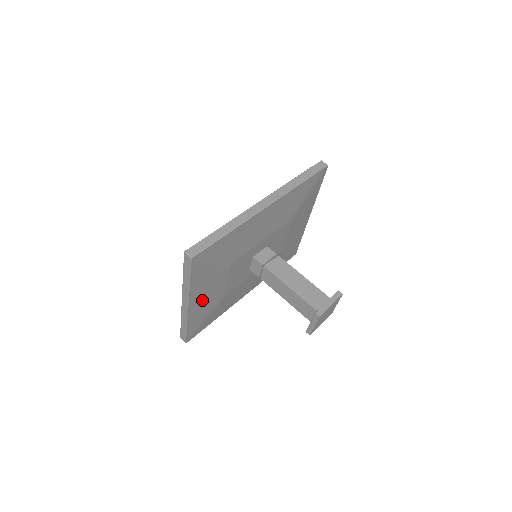
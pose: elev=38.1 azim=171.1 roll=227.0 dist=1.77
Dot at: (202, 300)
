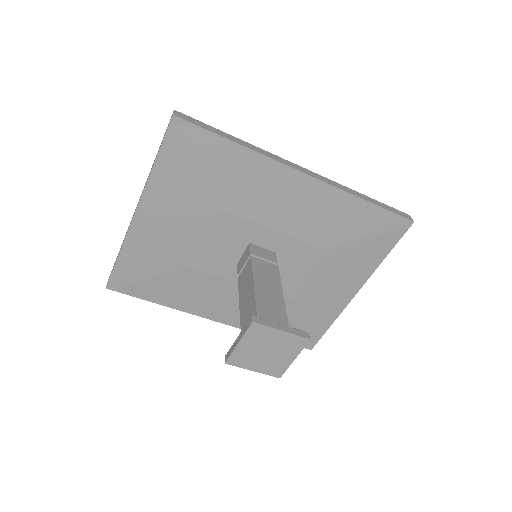
Dot at: (156, 227)
